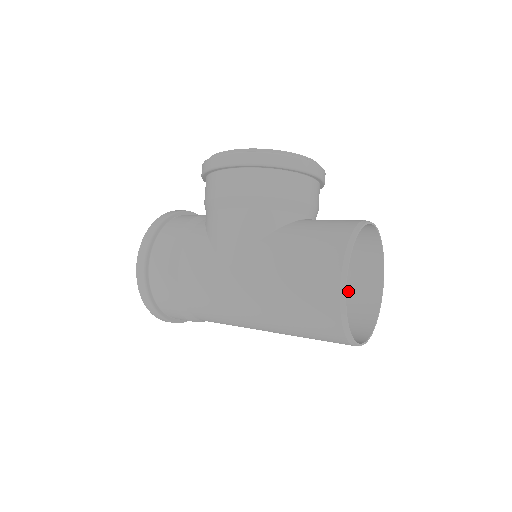
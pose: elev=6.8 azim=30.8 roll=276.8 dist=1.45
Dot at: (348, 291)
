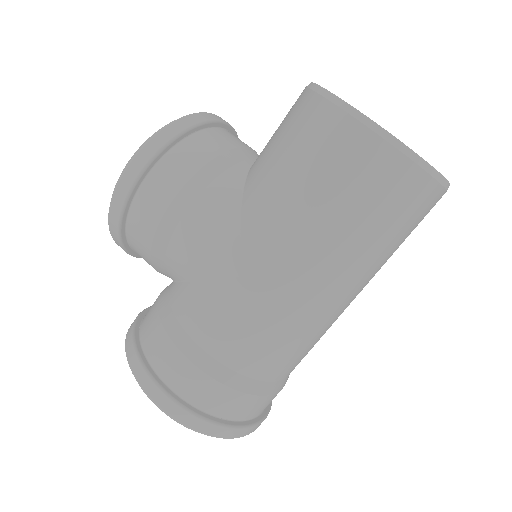
Dot at: occluded
